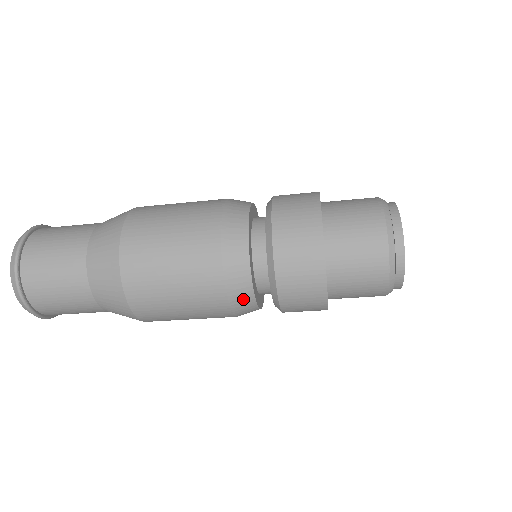
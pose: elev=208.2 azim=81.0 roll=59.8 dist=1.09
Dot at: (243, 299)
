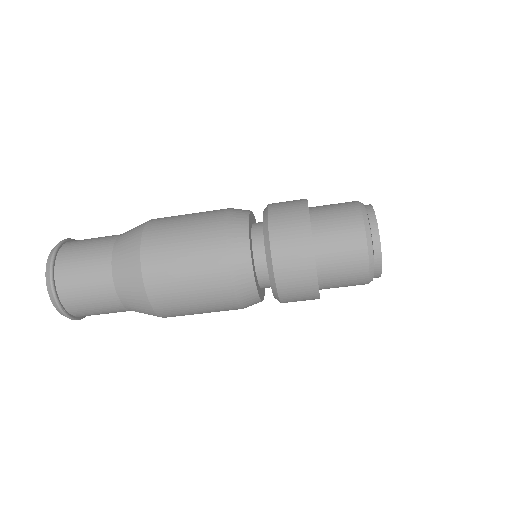
Dot at: (253, 304)
